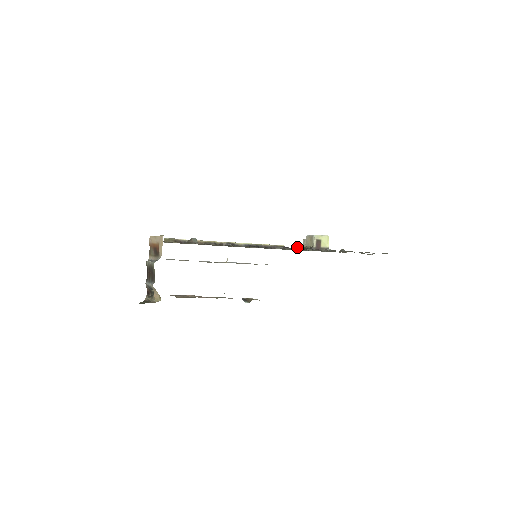
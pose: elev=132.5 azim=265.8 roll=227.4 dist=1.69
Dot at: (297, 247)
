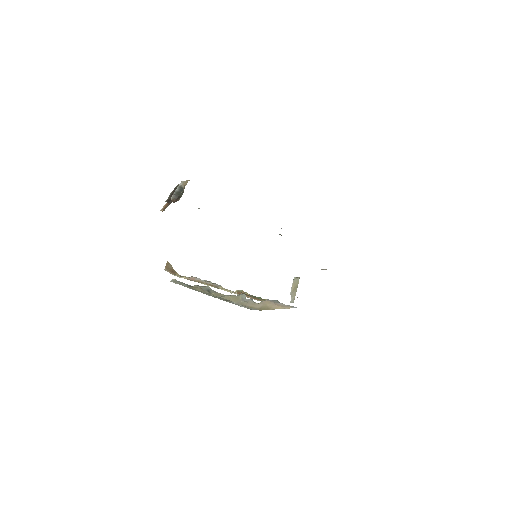
Dot at: occluded
